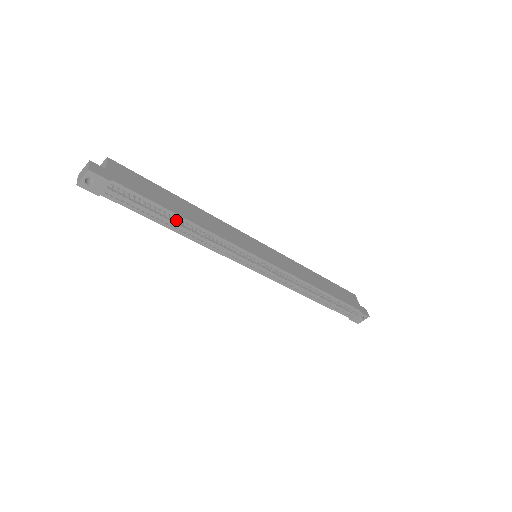
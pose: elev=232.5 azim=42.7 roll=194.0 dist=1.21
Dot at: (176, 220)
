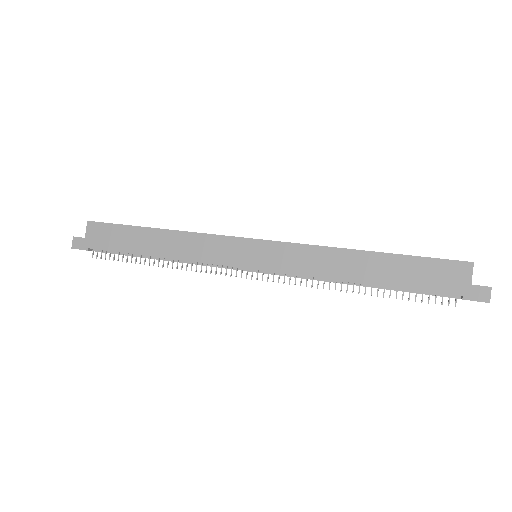
Dot at: (151, 256)
